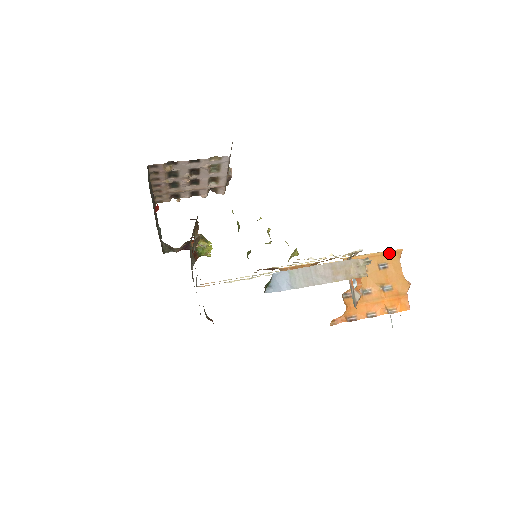
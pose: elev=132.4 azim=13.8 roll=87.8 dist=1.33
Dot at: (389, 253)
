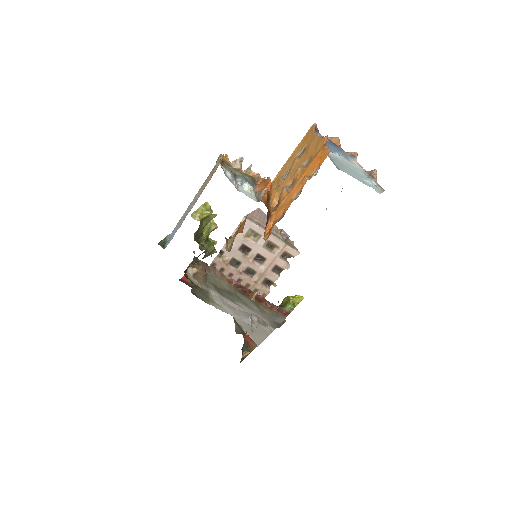
Dot at: (304, 139)
